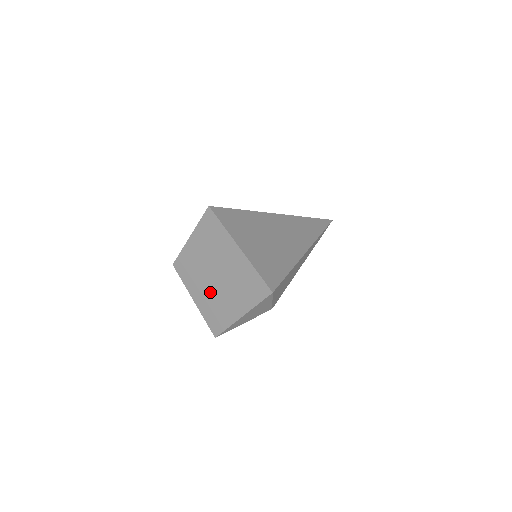
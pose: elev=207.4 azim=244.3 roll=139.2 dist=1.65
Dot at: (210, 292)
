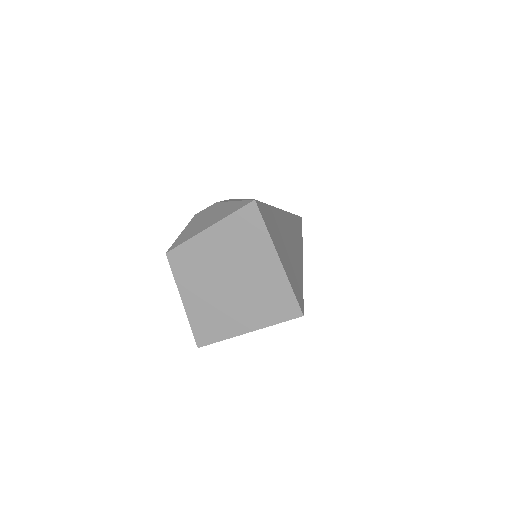
Dot at: (213, 297)
